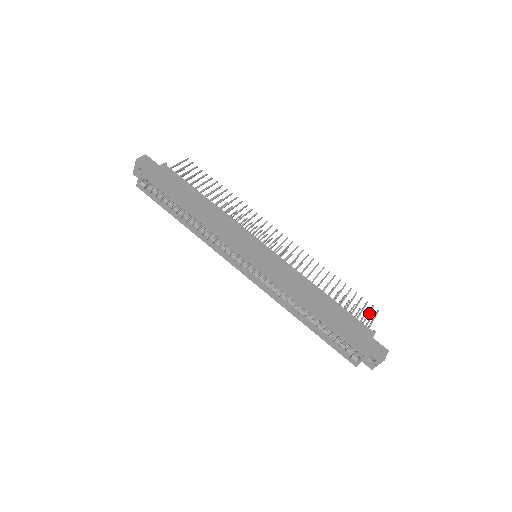
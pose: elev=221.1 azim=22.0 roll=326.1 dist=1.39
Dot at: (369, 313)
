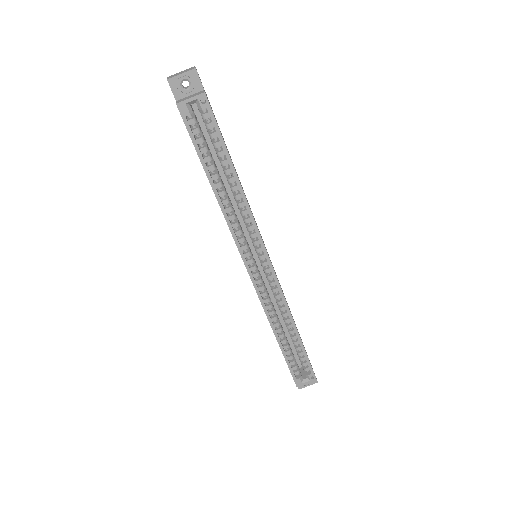
Dot at: occluded
